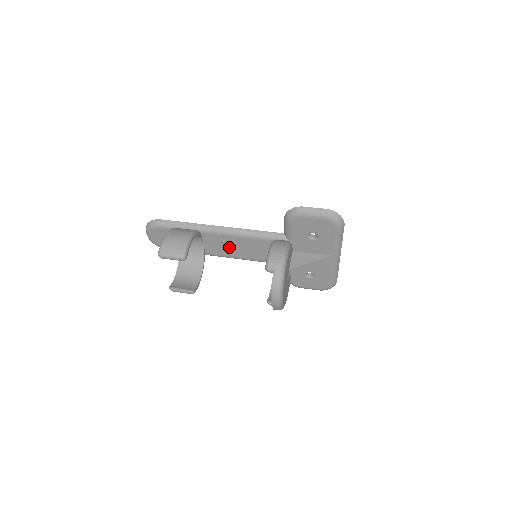
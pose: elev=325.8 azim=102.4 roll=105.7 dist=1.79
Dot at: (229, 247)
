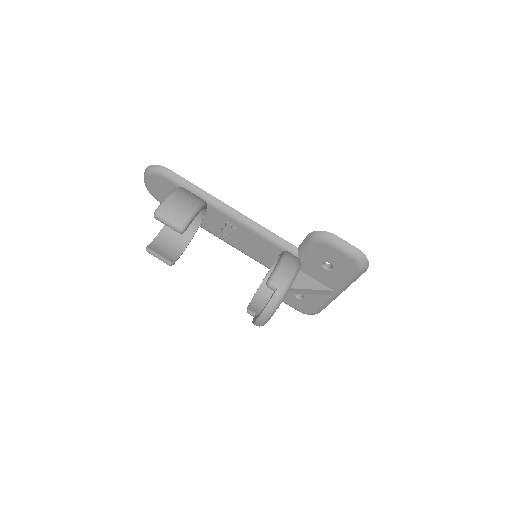
Dot at: (230, 232)
